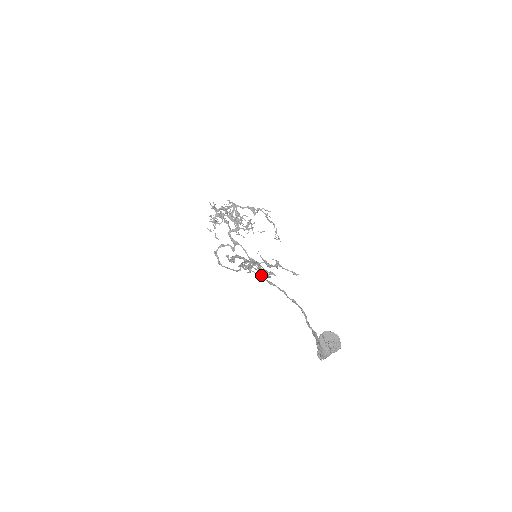
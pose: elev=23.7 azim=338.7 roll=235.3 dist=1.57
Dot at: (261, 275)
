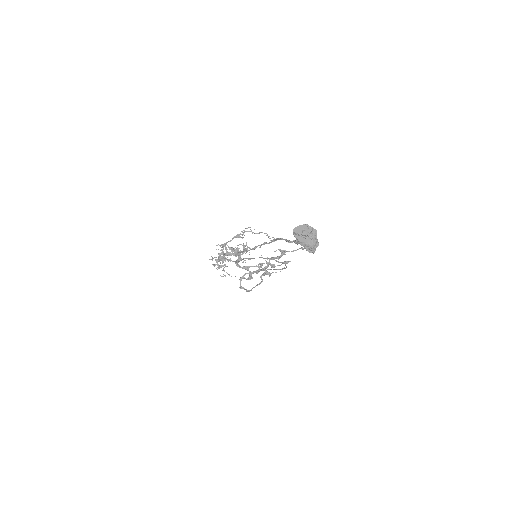
Dot at: (246, 250)
